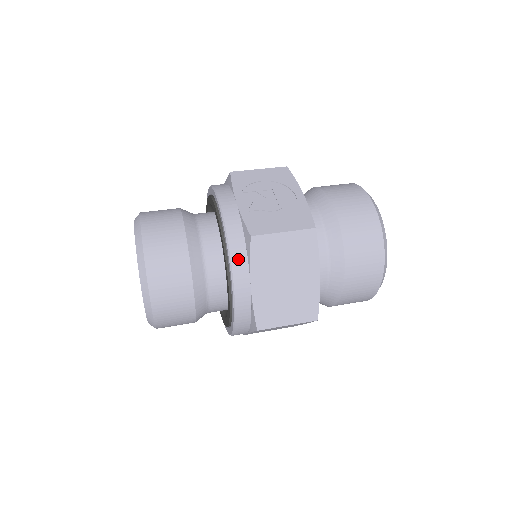
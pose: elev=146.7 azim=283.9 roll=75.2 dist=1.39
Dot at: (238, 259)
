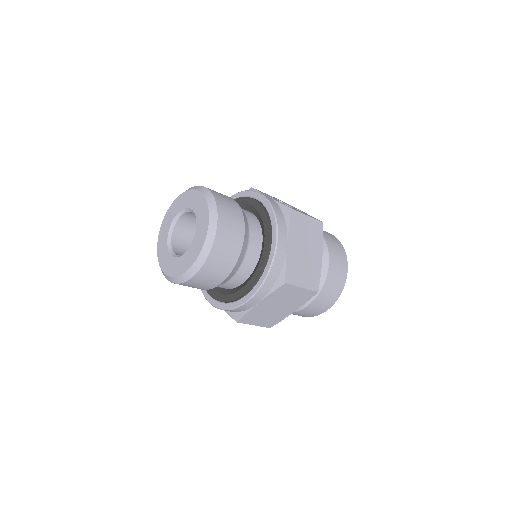
Dot at: (281, 223)
